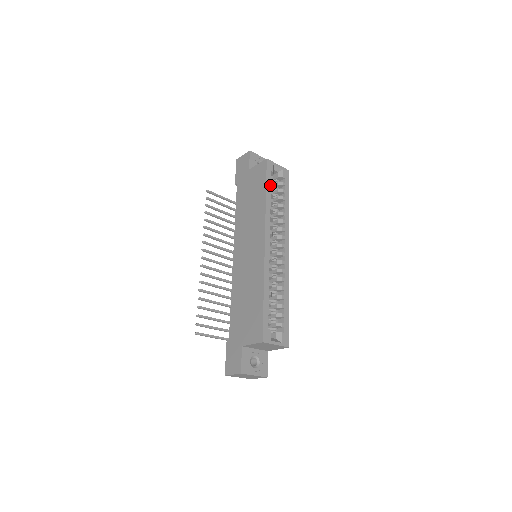
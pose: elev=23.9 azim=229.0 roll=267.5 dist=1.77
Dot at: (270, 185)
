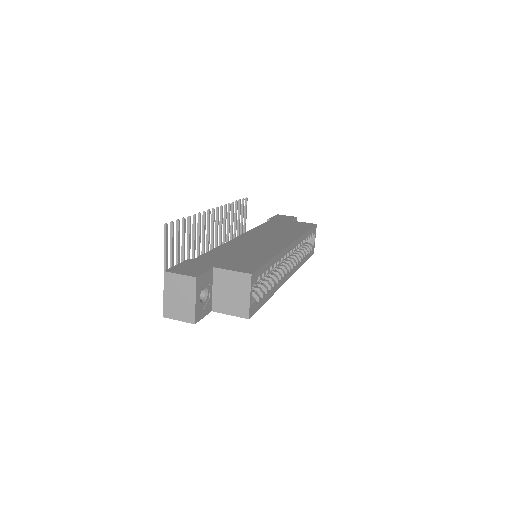
Dot at: (309, 234)
